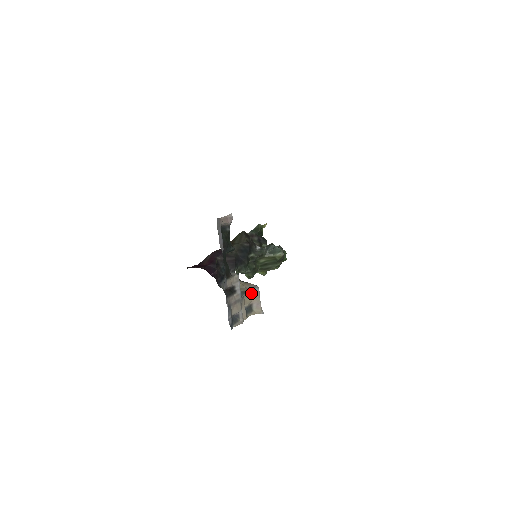
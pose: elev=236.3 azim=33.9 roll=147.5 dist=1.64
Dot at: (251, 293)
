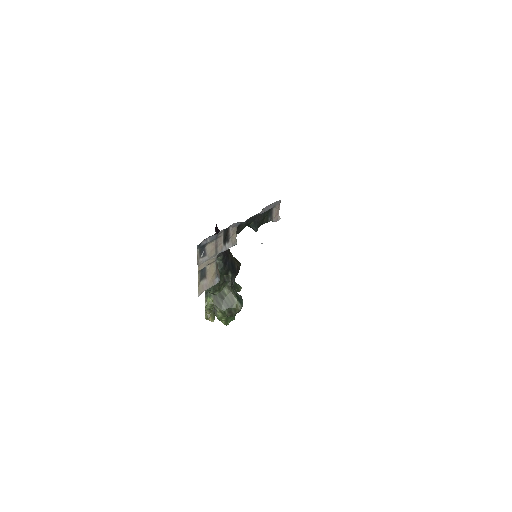
Dot at: (216, 272)
